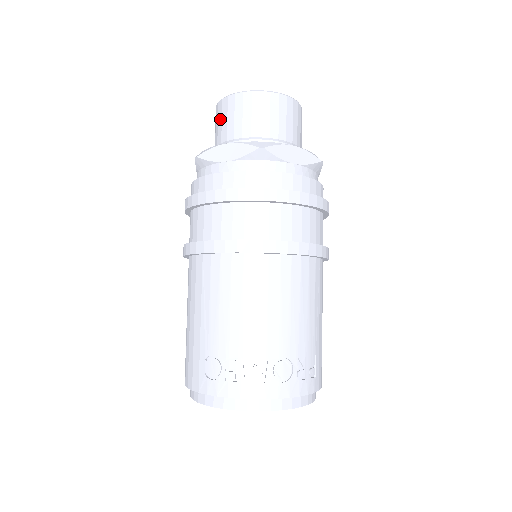
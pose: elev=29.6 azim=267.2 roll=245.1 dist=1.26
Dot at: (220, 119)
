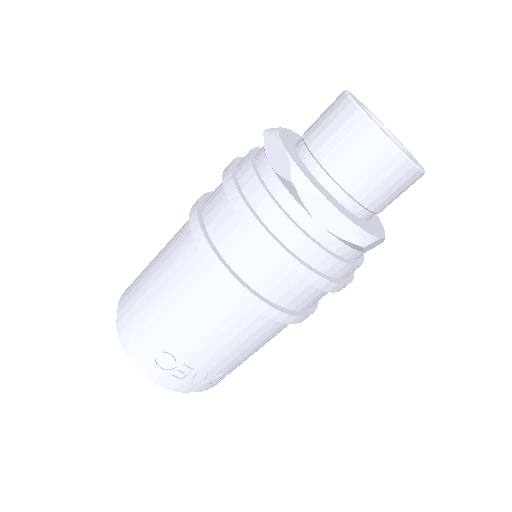
Dot at: (349, 142)
